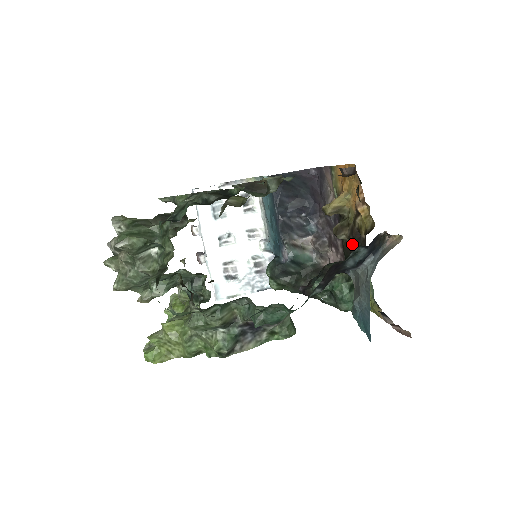
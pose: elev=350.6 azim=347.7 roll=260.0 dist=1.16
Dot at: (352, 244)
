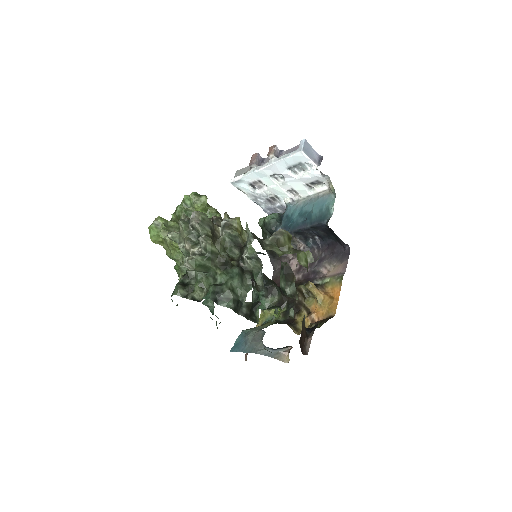
Dot at: (293, 303)
